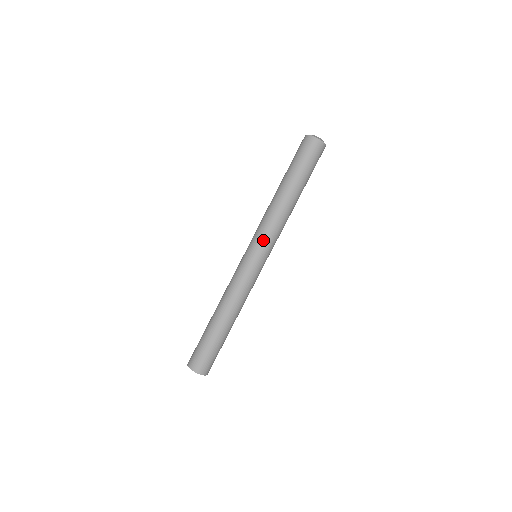
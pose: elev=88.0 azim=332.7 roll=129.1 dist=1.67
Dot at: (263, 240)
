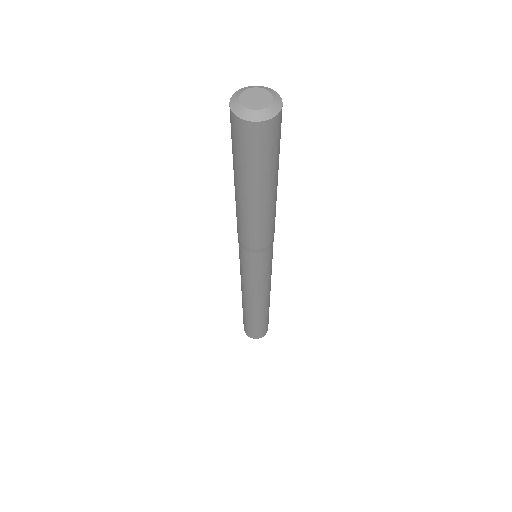
Dot at: (242, 251)
